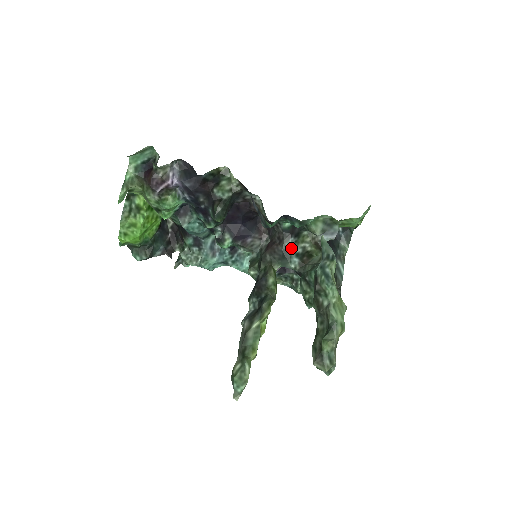
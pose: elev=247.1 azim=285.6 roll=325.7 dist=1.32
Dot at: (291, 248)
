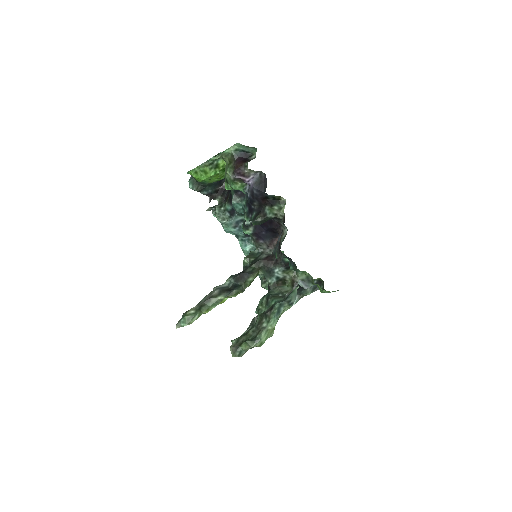
Dot at: (278, 272)
